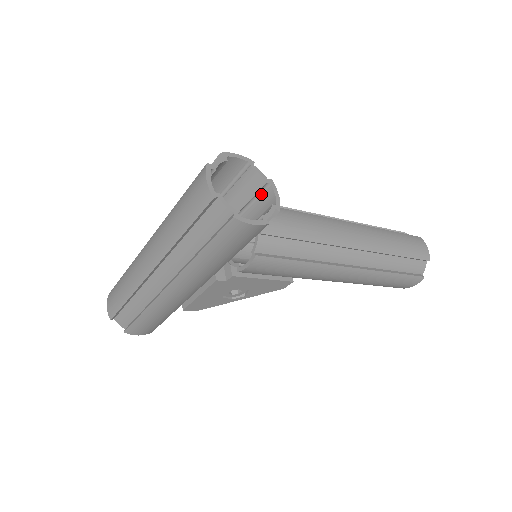
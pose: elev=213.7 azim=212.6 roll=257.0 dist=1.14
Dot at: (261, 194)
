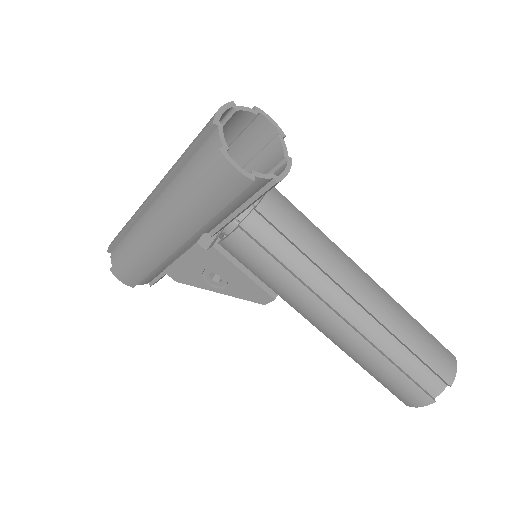
Dot at: (276, 170)
